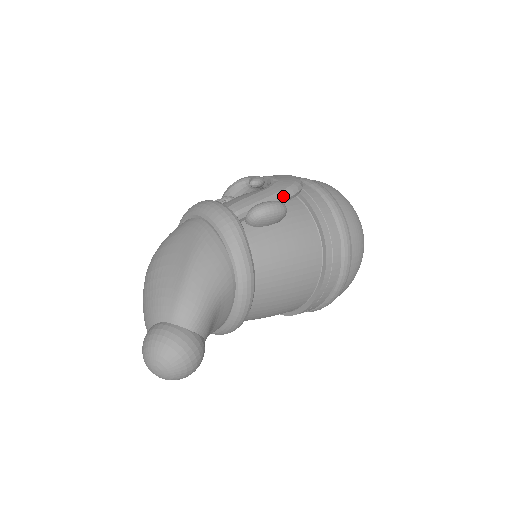
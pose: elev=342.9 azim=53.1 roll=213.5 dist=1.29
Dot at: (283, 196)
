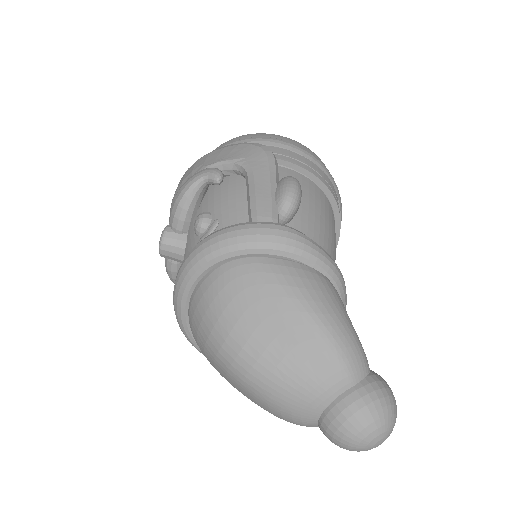
Dot at: (276, 170)
